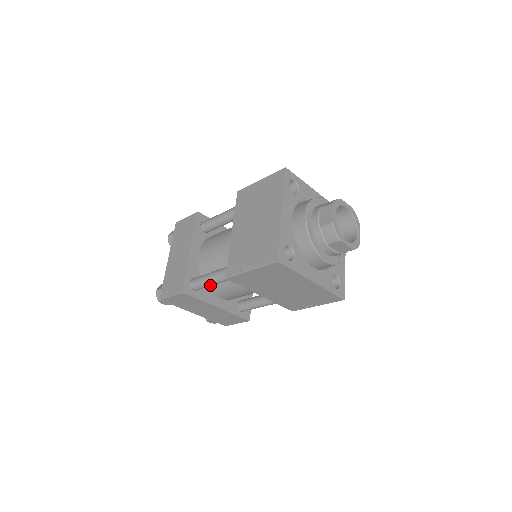
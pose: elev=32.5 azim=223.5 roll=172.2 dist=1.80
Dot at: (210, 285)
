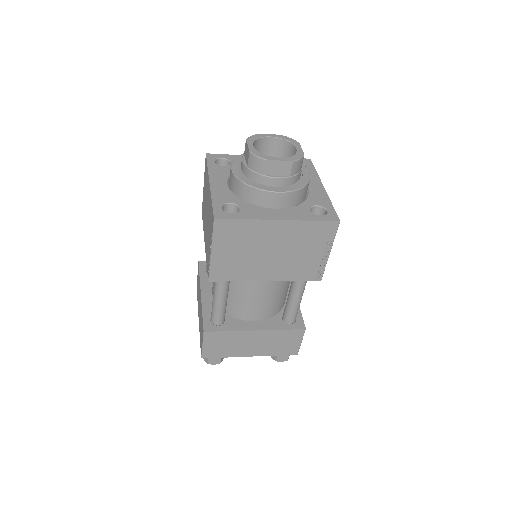
Dot at: (221, 307)
